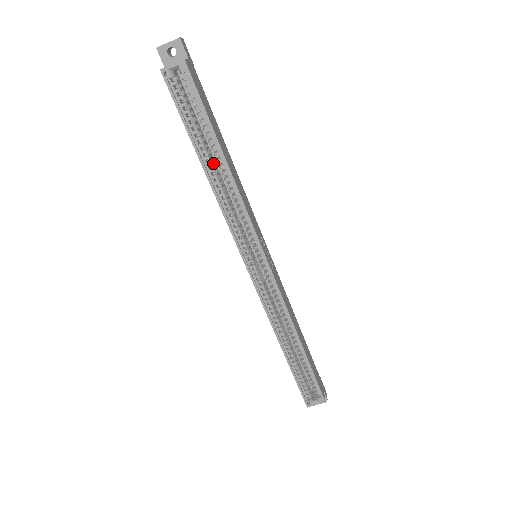
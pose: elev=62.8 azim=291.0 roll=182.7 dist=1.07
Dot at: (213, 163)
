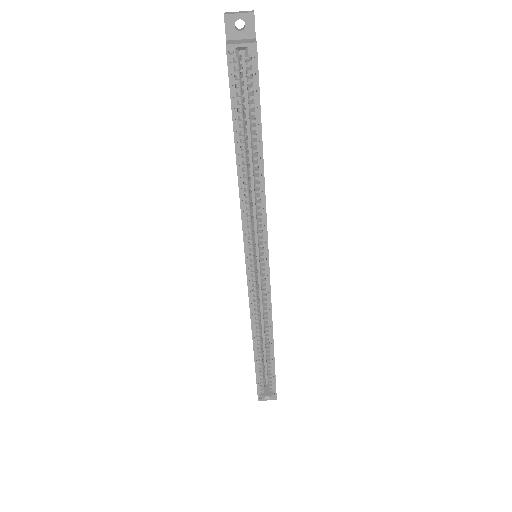
Dot at: (247, 158)
